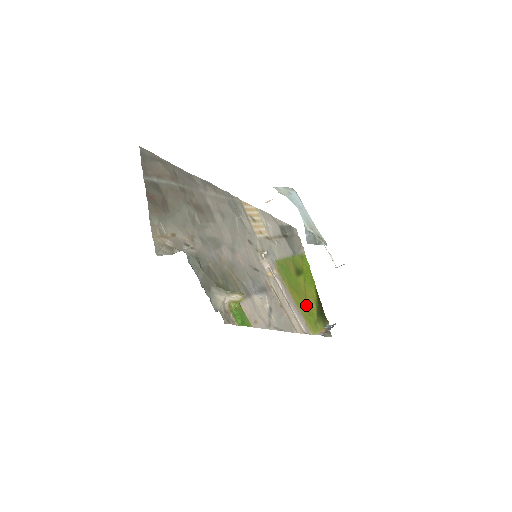
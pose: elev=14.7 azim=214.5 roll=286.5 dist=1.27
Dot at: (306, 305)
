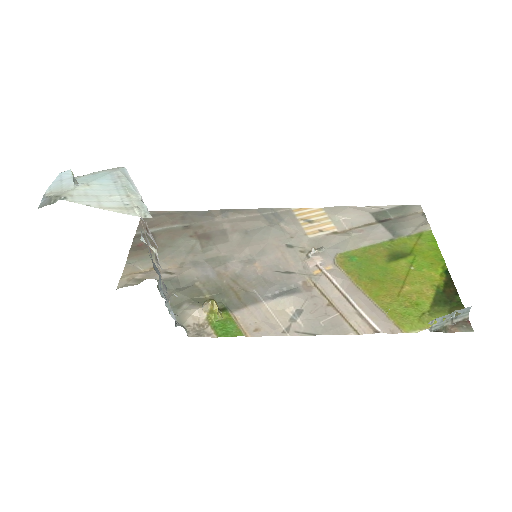
Dot at: (400, 295)
